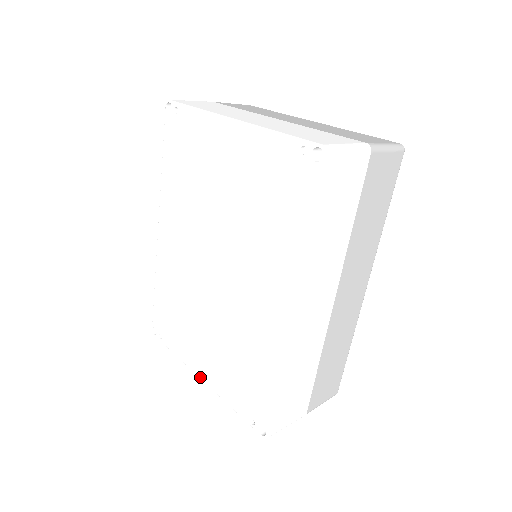
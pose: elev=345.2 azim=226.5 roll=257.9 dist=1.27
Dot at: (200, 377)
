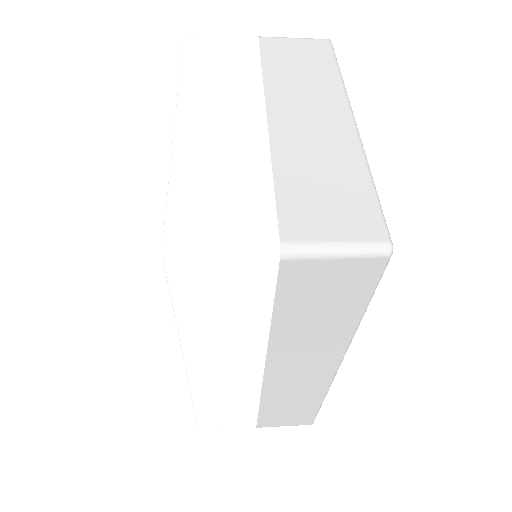
Dot at: occluded
